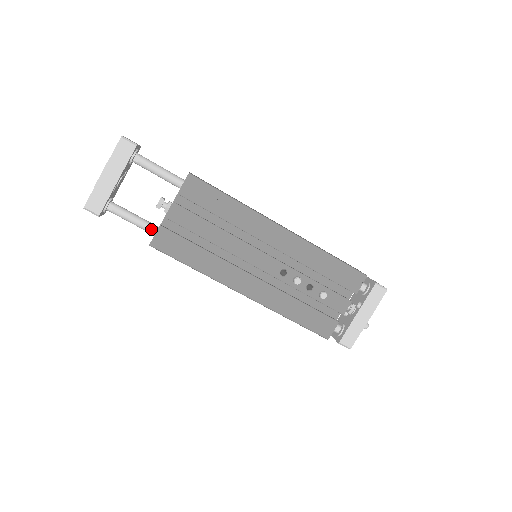
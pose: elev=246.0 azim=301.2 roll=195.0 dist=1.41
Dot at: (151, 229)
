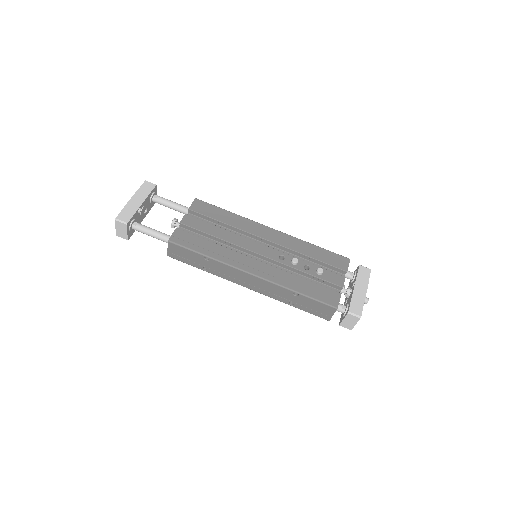
Dot at: (168, 236)
